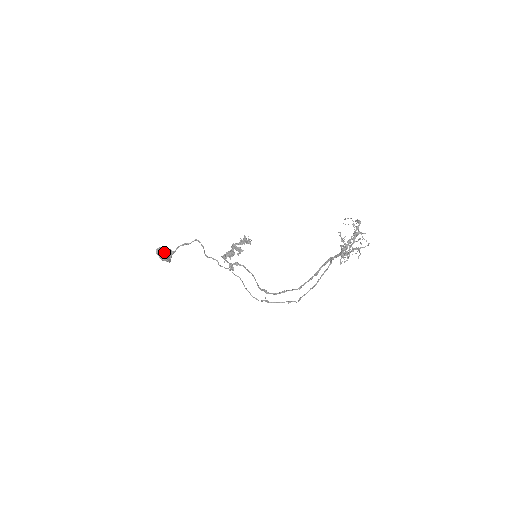
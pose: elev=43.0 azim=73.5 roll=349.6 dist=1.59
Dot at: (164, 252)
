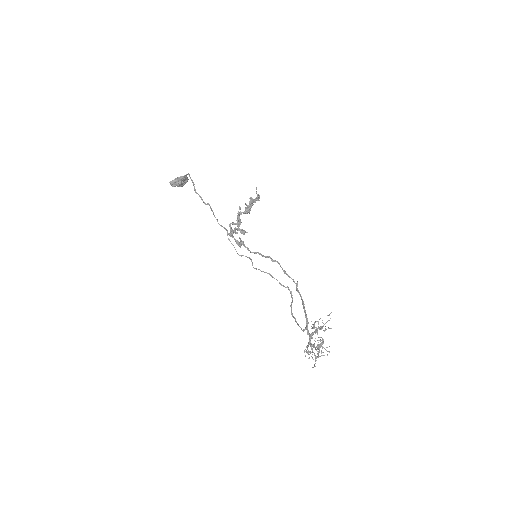
Dot at: (178, 185)
